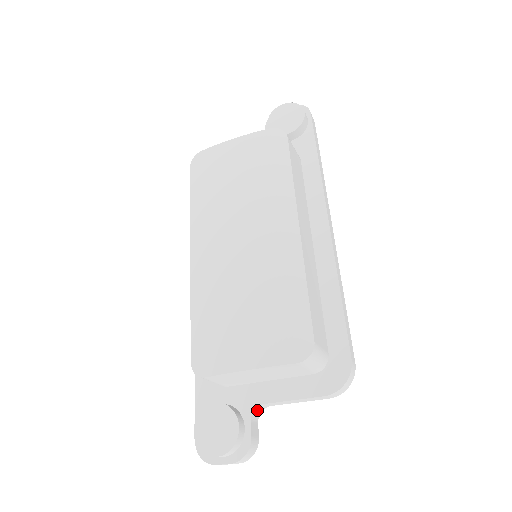
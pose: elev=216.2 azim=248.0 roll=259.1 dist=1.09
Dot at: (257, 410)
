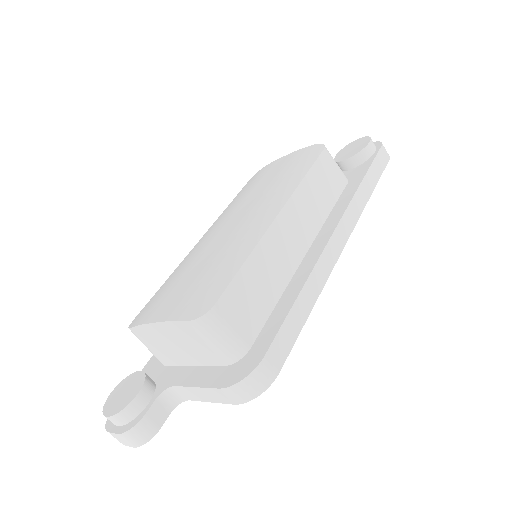
Dot at: (171, 395)
